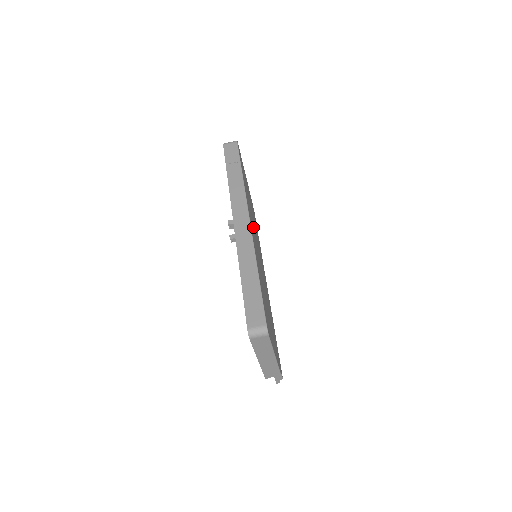
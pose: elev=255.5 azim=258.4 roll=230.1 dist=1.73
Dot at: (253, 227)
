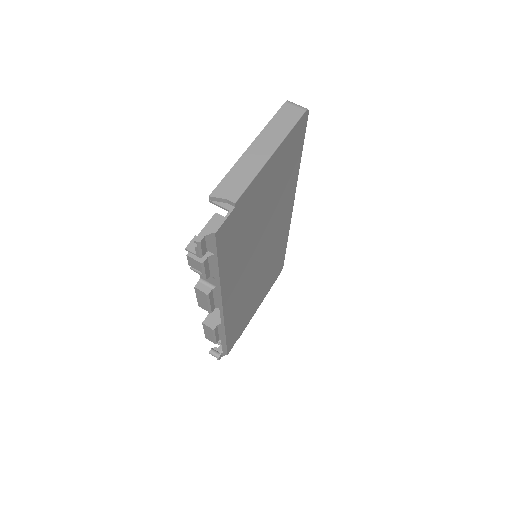
Dot at: (272, 249)
